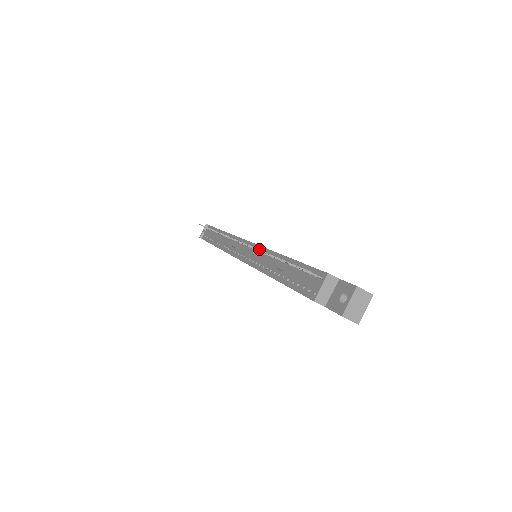
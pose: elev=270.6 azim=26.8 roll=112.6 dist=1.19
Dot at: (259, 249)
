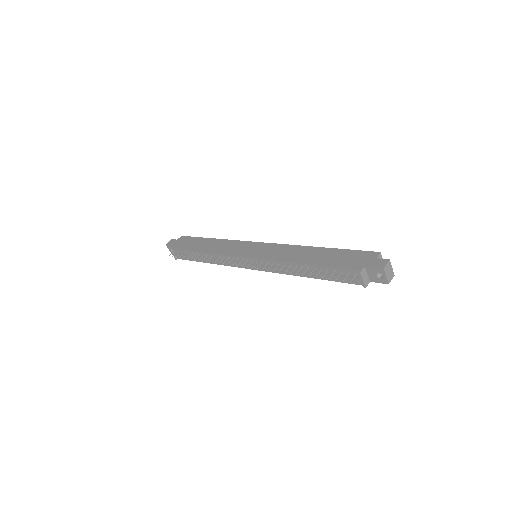
Dot at: (268, 262)
